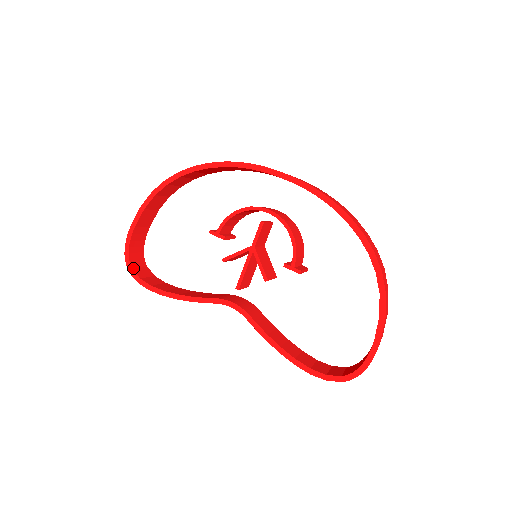
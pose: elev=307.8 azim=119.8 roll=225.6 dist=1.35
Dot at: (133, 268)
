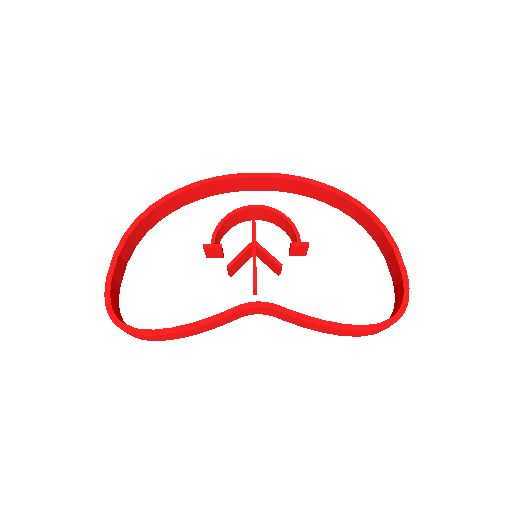
Dot at: (122, 322)
